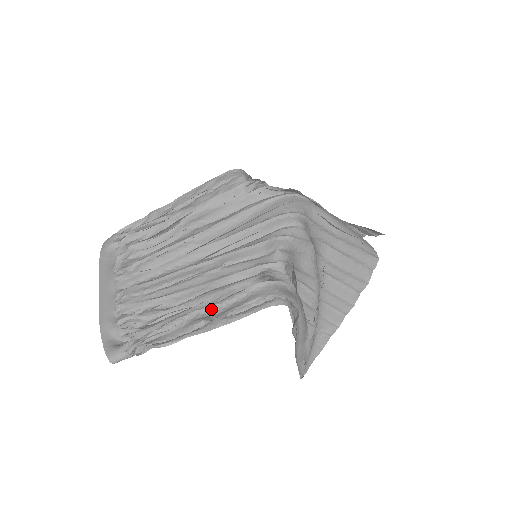
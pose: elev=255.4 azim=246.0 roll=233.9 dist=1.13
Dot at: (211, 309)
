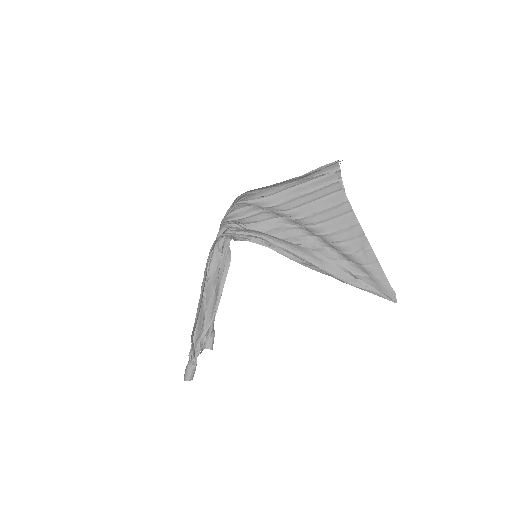
Dot at: (209, 290)
